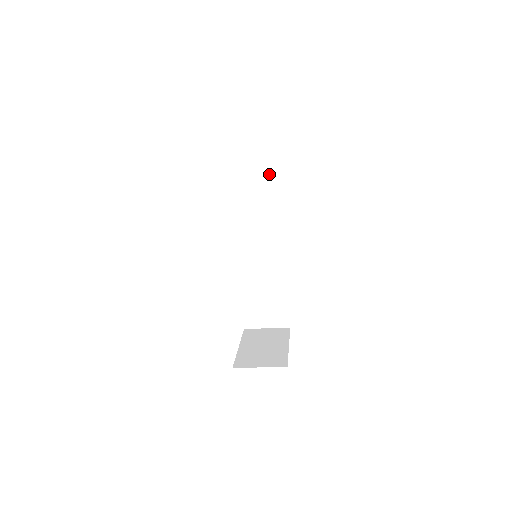
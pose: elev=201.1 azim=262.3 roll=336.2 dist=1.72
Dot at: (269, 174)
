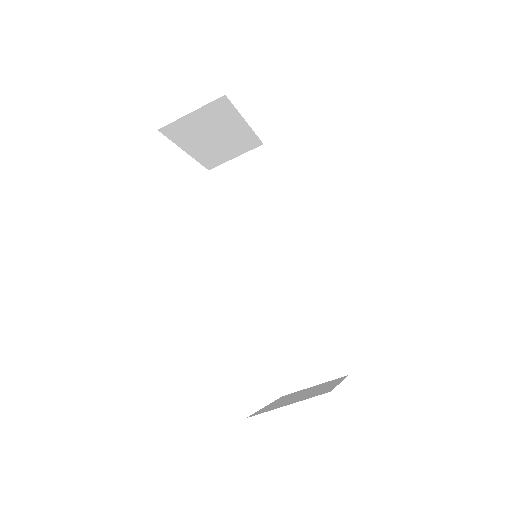
Dot at: (260, 175)
